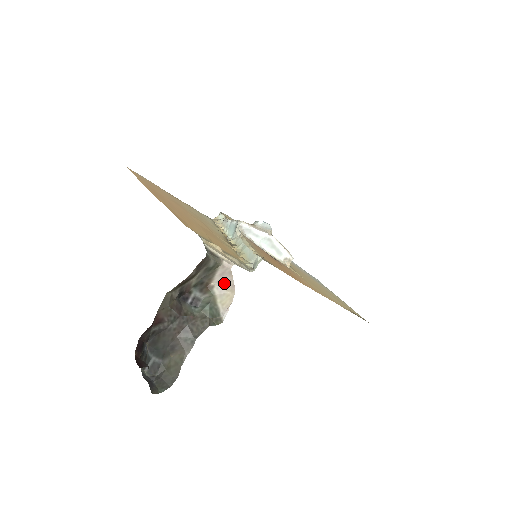
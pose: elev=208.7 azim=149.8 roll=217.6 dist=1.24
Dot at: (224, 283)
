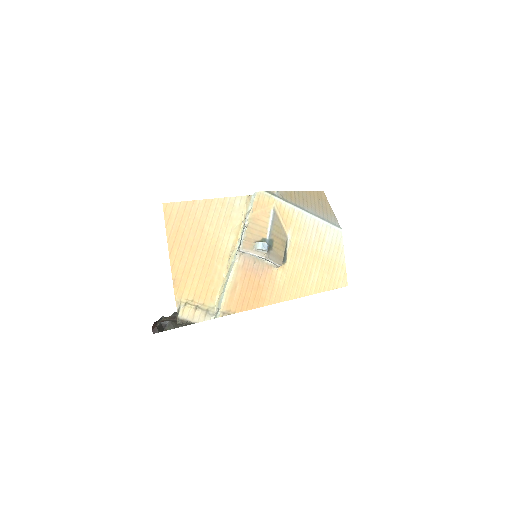
Dot at: occluded
